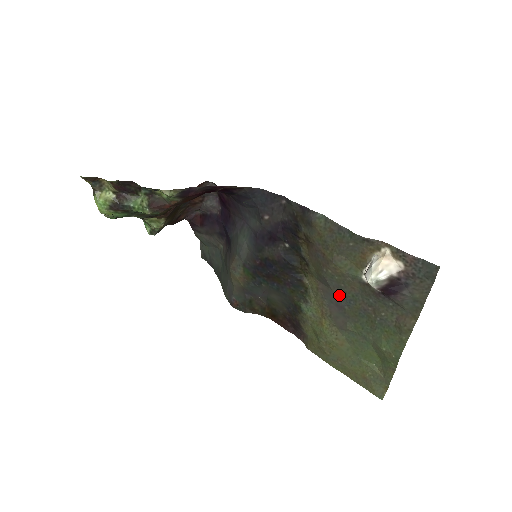
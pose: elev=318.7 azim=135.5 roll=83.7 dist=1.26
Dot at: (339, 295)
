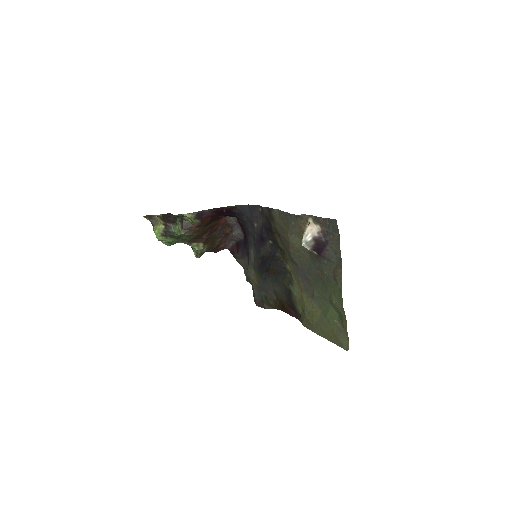
Dot at: (303, 269)
